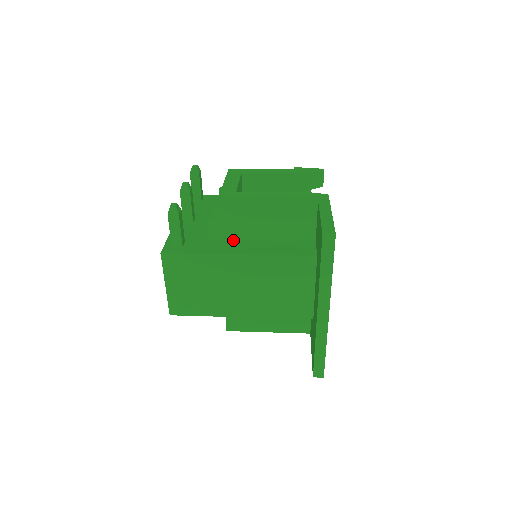
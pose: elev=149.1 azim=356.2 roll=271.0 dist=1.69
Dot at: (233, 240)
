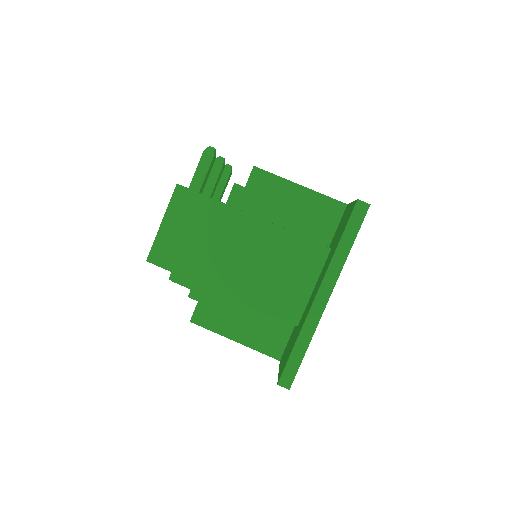
Dot at: (249, 213)
